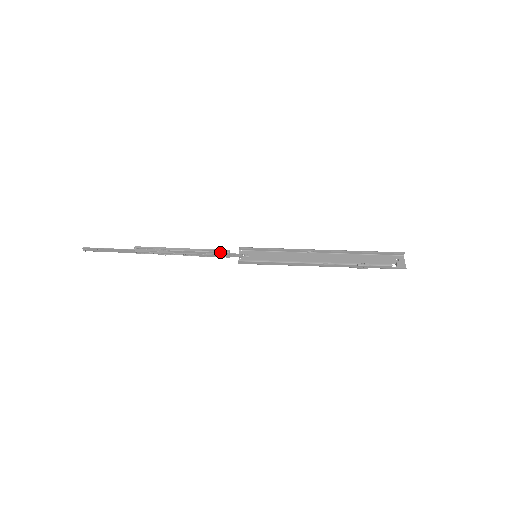
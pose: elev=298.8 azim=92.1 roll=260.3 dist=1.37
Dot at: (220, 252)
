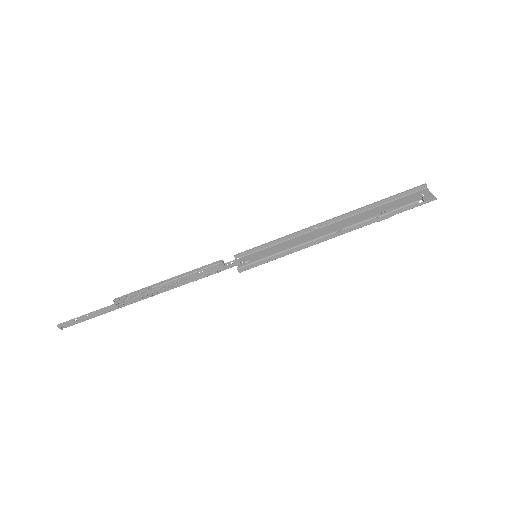
Dot at: (211, 266)
